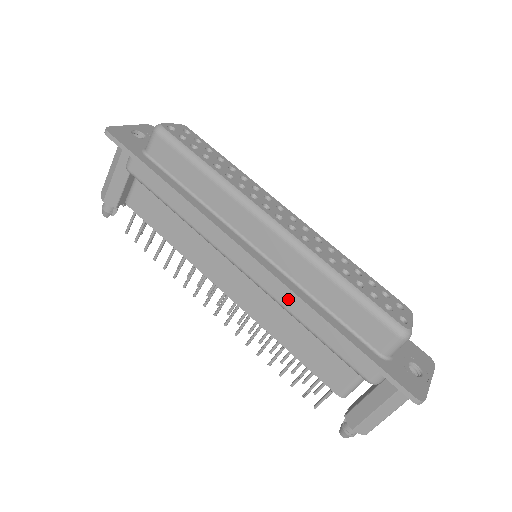
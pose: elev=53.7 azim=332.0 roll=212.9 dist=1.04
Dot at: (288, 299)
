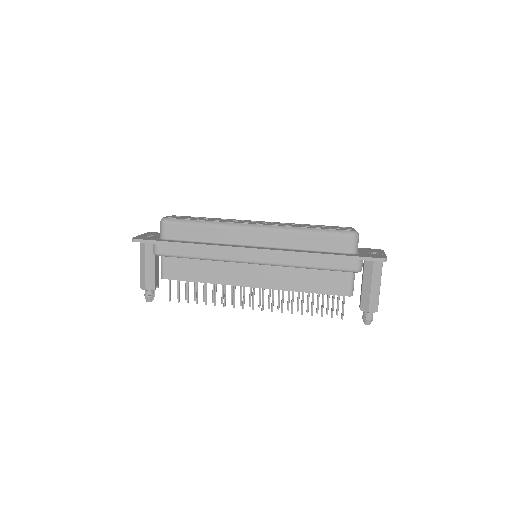
Dot at: (288, 259)
